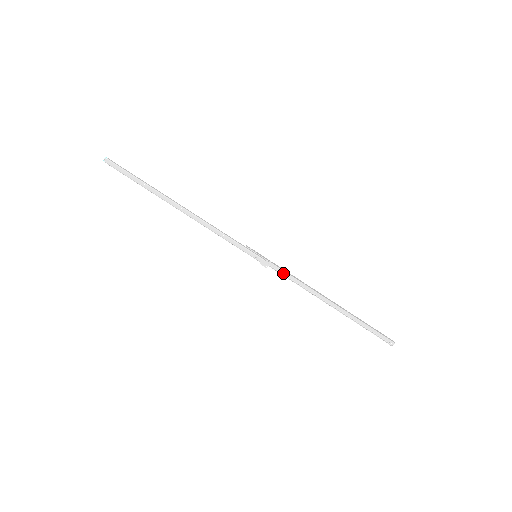
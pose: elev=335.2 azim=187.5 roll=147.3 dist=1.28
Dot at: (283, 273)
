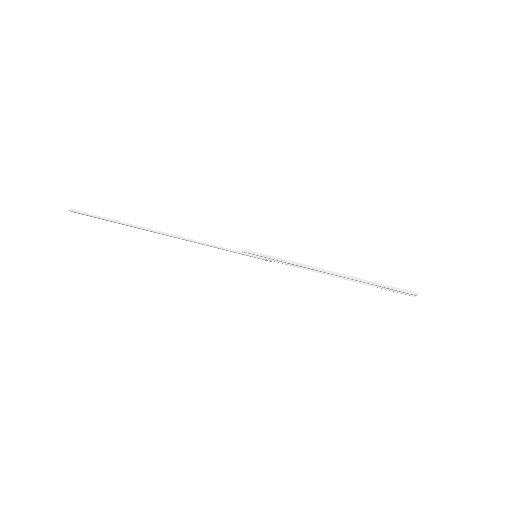
Dot at: (288, 263)
